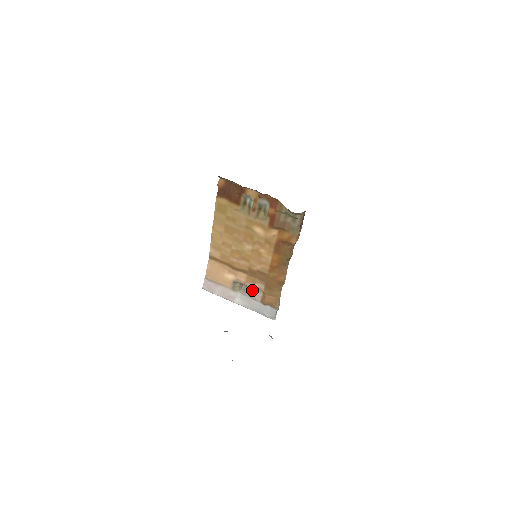
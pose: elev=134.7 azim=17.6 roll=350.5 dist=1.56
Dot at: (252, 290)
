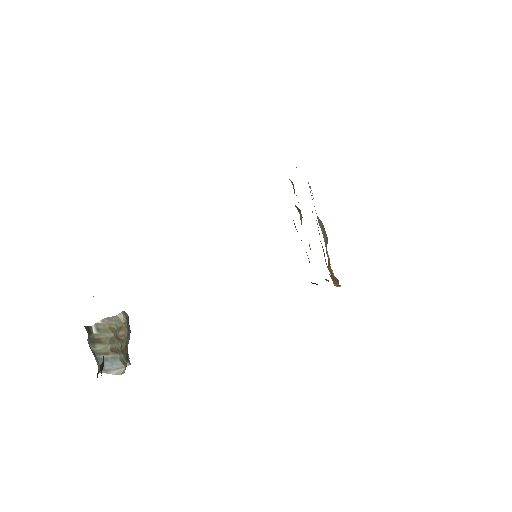
Dot at: occluded
